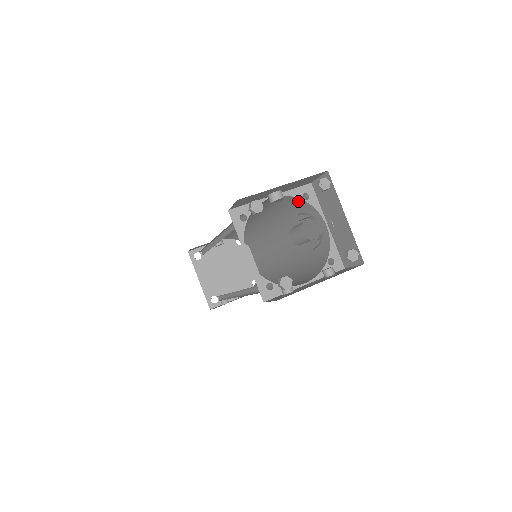
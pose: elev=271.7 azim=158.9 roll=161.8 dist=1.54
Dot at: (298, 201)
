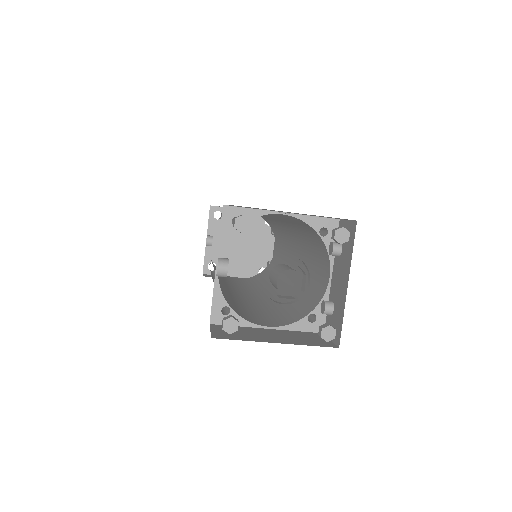
Dot at: occluded
